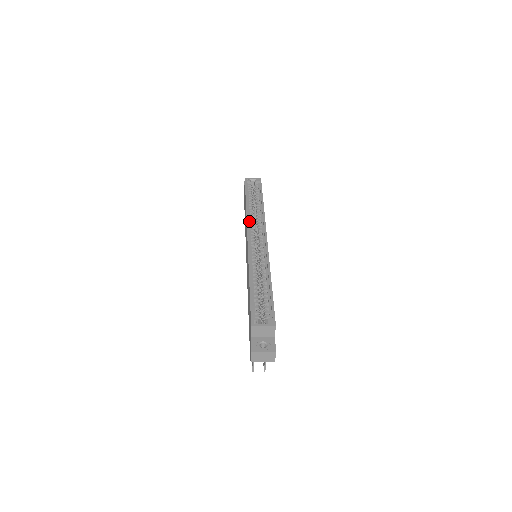
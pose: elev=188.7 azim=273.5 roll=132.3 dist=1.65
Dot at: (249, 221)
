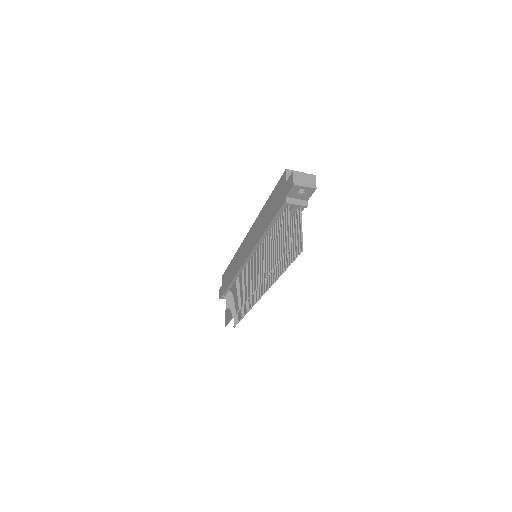
Dot at: occluded
